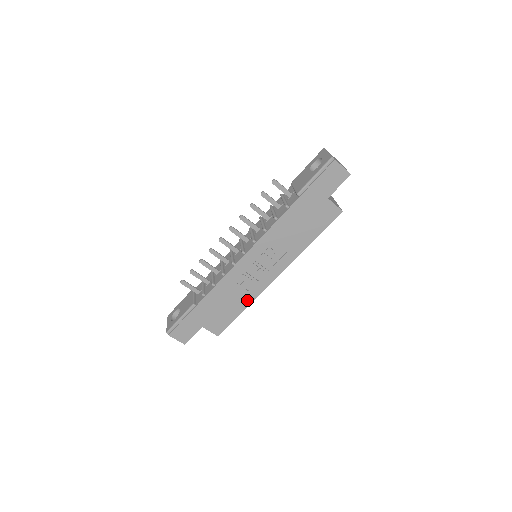
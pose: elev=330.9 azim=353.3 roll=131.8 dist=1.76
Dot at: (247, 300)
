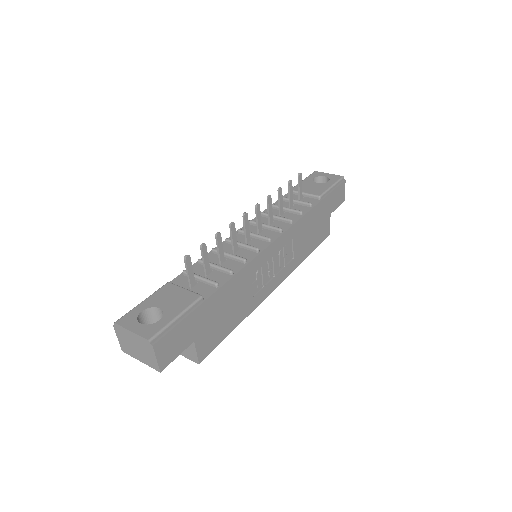
Dot at: (247, 310)
